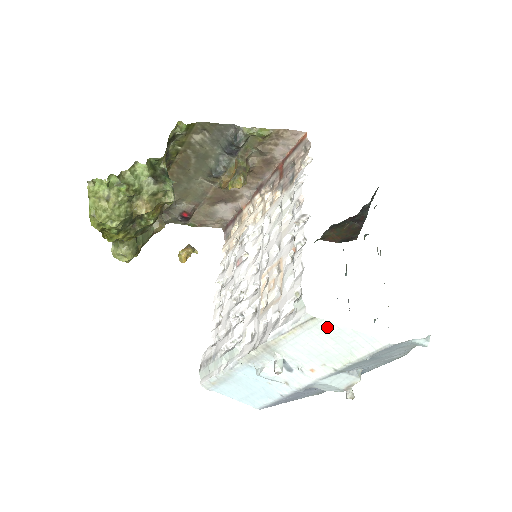
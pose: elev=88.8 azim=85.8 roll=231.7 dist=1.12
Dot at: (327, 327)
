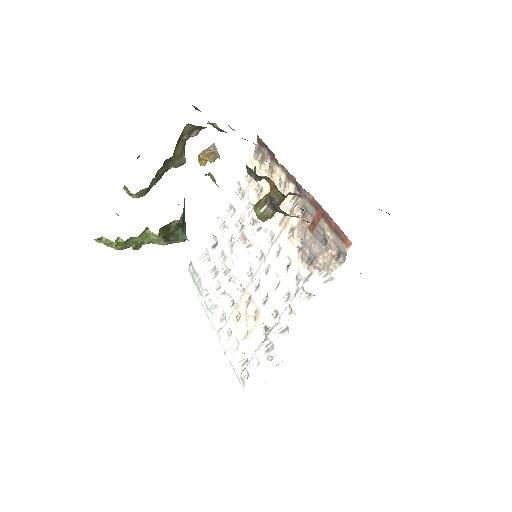
Dot at: occluded
